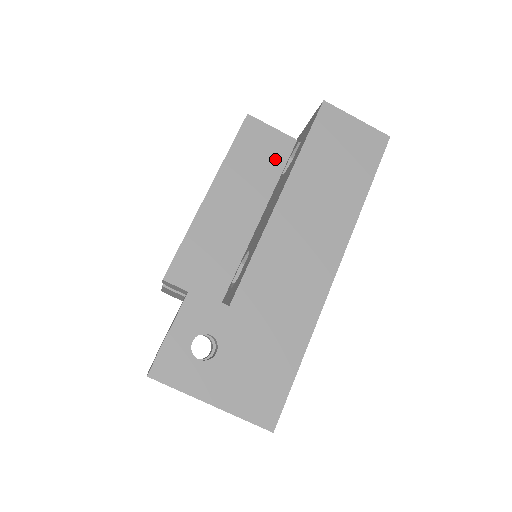
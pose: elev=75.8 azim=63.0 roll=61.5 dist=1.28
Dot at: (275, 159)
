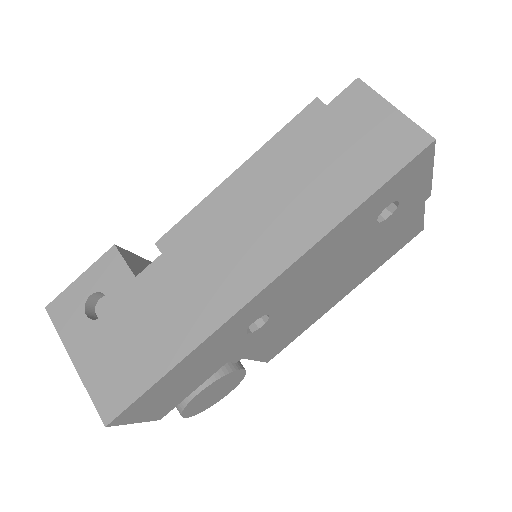
Dot at: occluded
